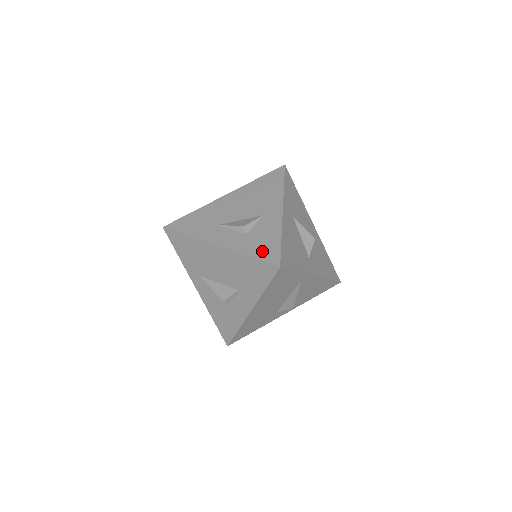
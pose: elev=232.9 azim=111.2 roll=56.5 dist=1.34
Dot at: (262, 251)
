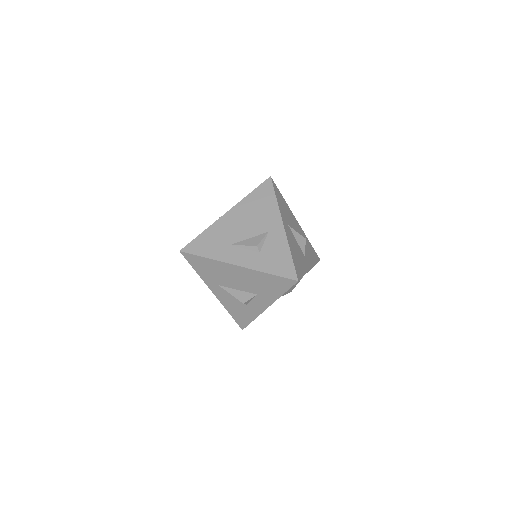
Dot at: (279, 268)
